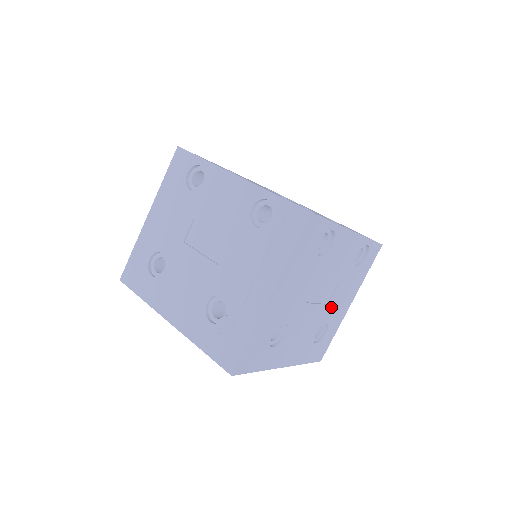
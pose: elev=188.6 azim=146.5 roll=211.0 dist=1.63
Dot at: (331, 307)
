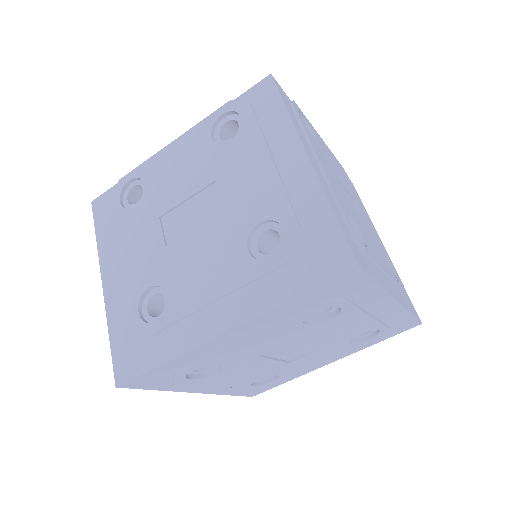
Dot at: (372, 232)
